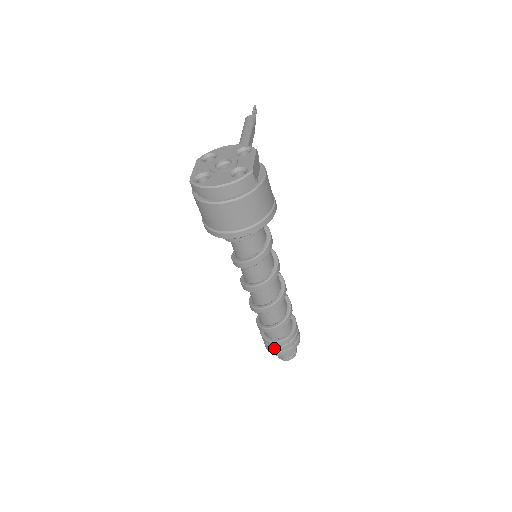
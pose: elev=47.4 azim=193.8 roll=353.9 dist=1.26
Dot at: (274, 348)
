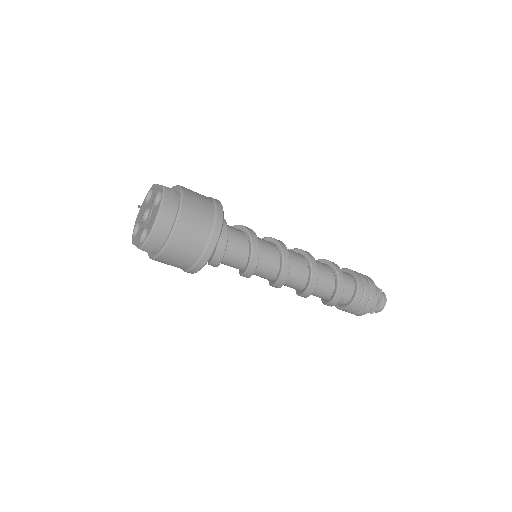
Dot at: (362, 303)
